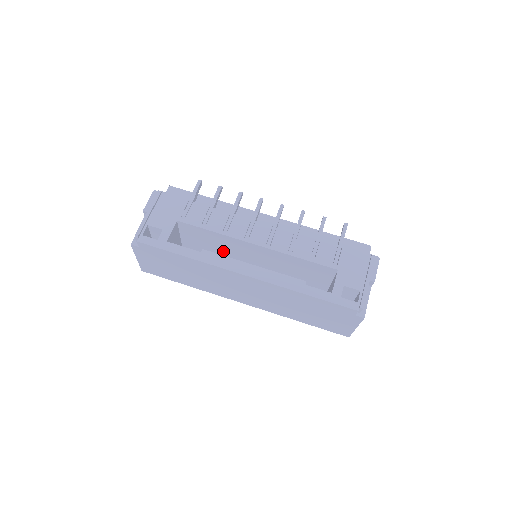
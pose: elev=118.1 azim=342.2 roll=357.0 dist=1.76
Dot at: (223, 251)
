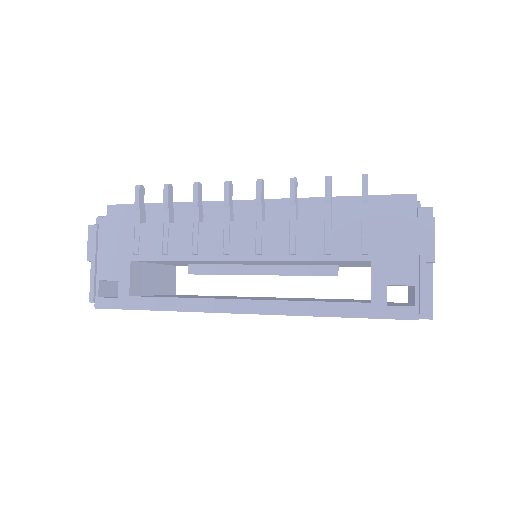
Dot at: (212, 263)
